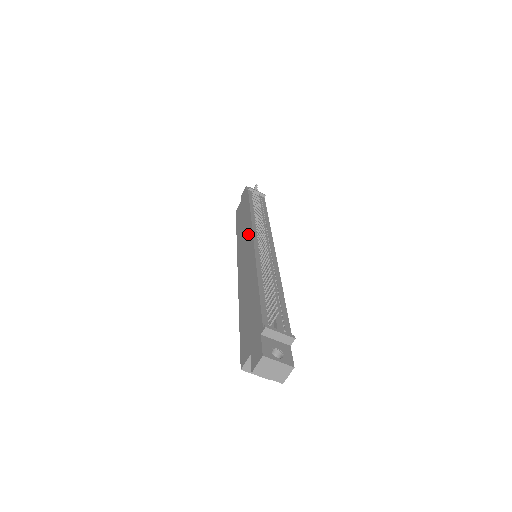
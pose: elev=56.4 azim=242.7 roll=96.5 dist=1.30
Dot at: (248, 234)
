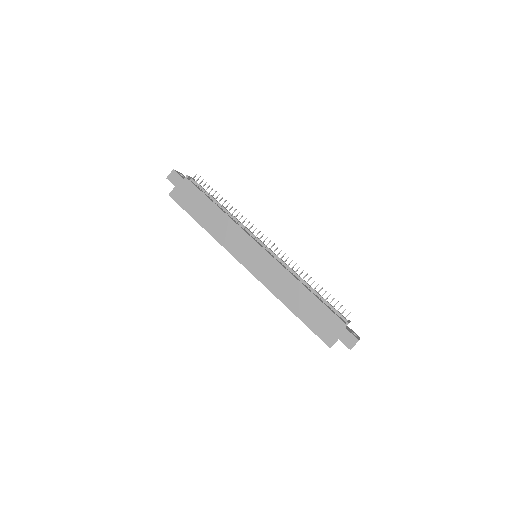
Dot at: (243, 238)
